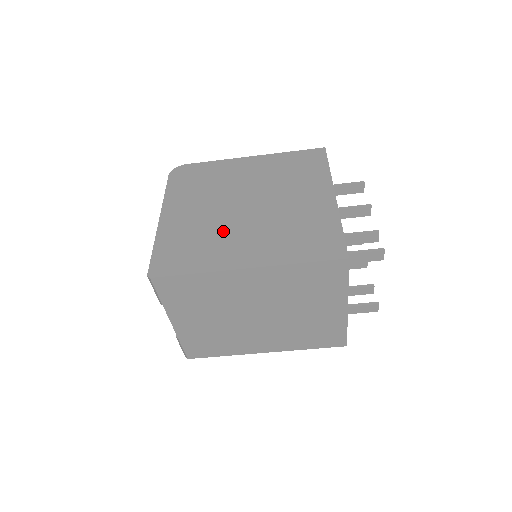
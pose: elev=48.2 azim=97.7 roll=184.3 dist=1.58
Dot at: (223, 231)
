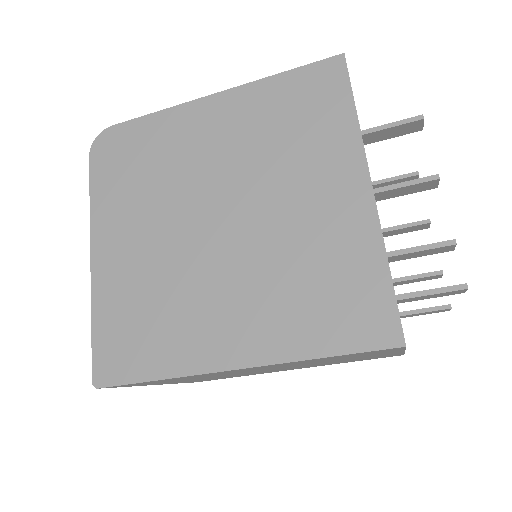
Dot at: (189, 285)
